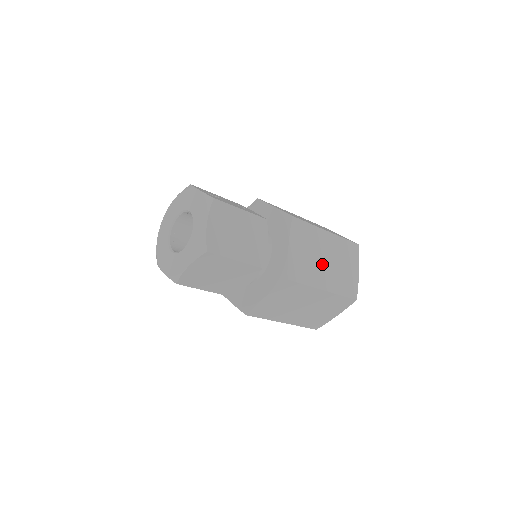
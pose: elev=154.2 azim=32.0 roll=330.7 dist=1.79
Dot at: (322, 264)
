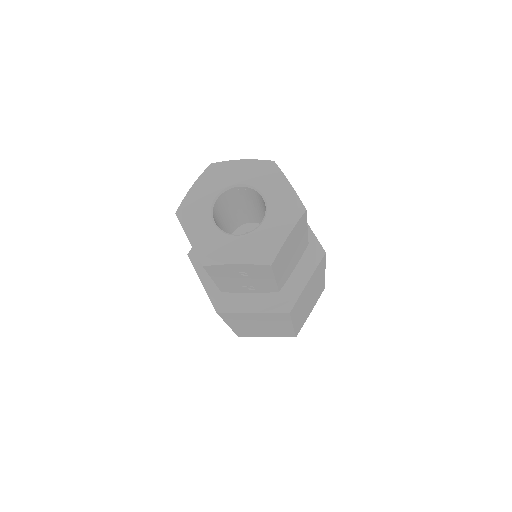
Dot at: occluded
